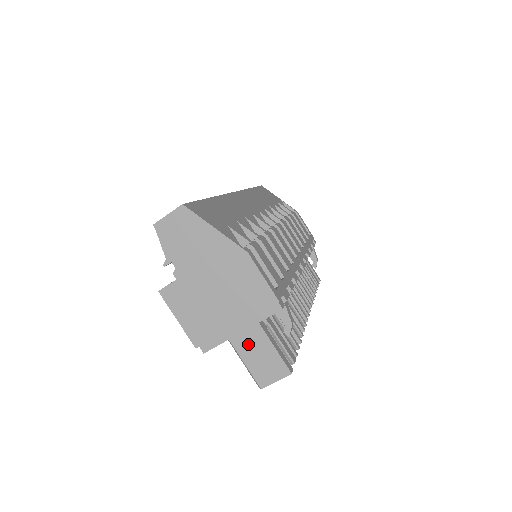
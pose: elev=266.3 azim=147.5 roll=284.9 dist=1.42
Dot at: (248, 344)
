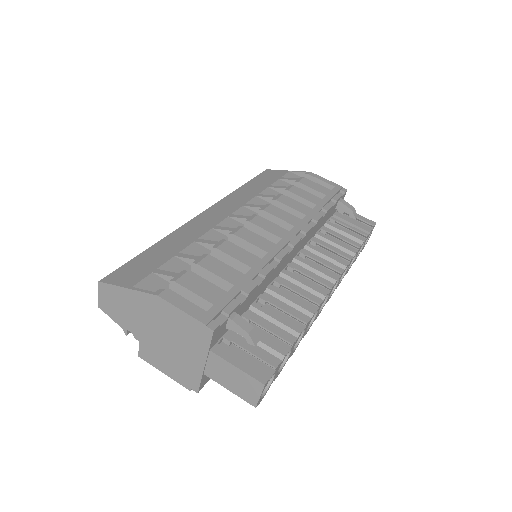
Dot at: (217, 372)
